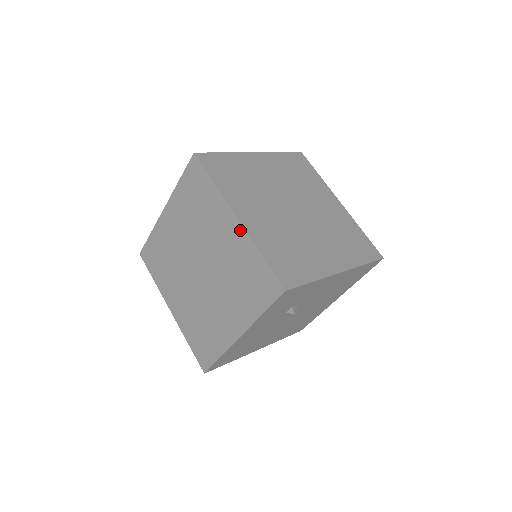
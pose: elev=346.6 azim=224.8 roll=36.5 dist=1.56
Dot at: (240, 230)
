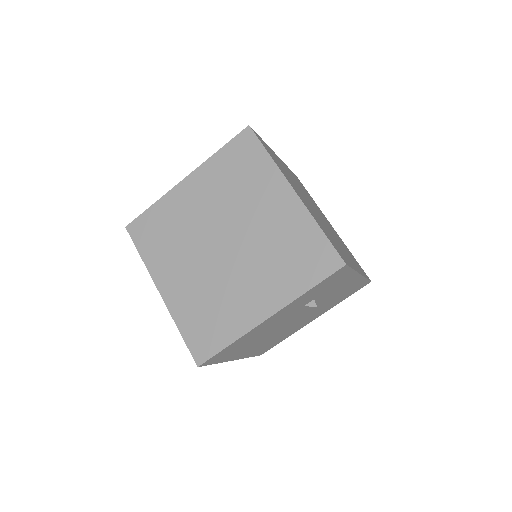
Dot at: (297, 203)
